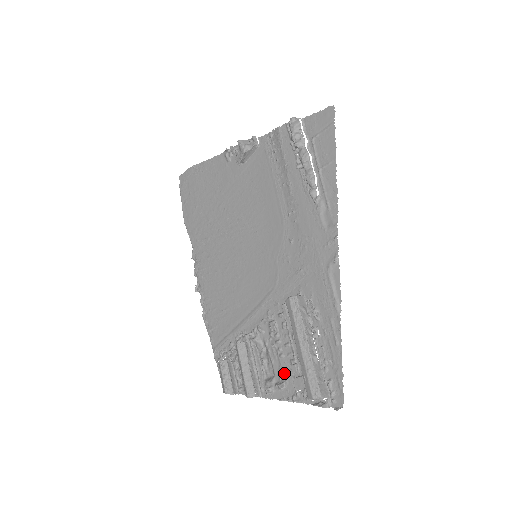
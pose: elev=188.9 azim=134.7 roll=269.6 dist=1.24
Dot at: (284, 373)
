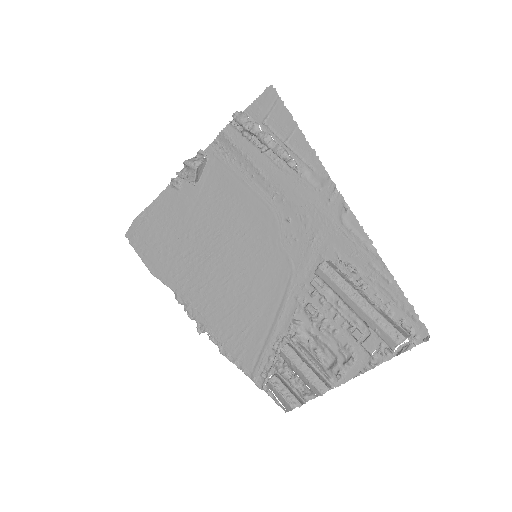
Dot at: (347, 346)
